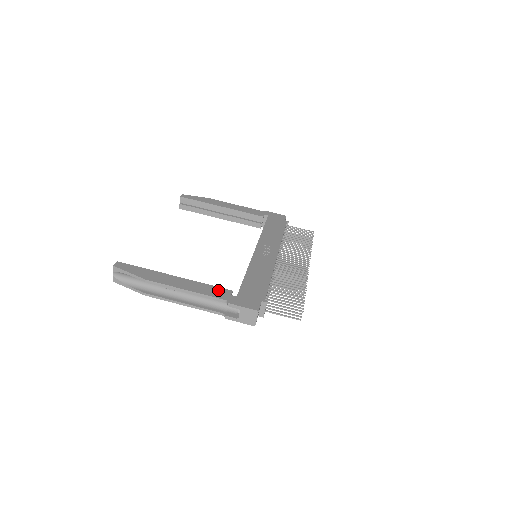
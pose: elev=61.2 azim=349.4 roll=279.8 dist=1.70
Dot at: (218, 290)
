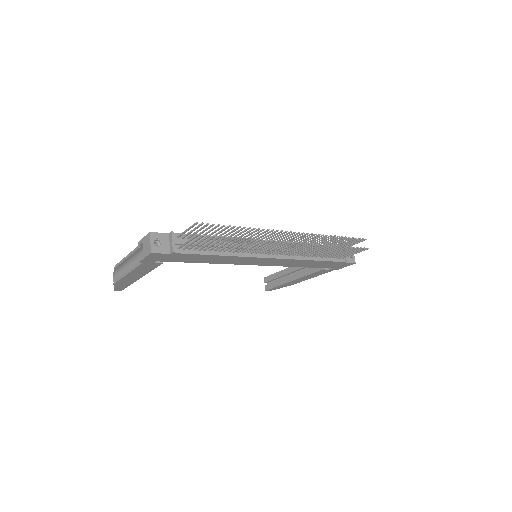
Dot at: occluded
